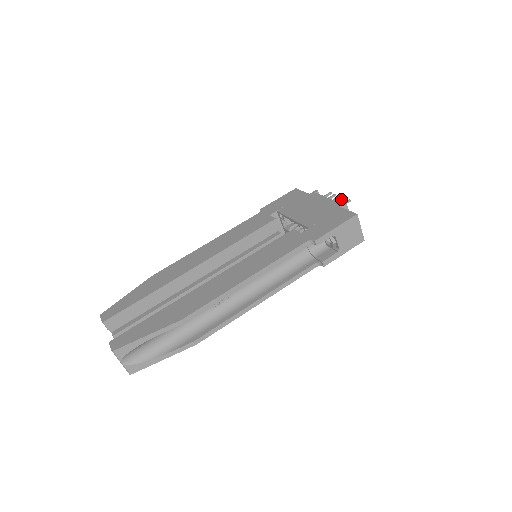
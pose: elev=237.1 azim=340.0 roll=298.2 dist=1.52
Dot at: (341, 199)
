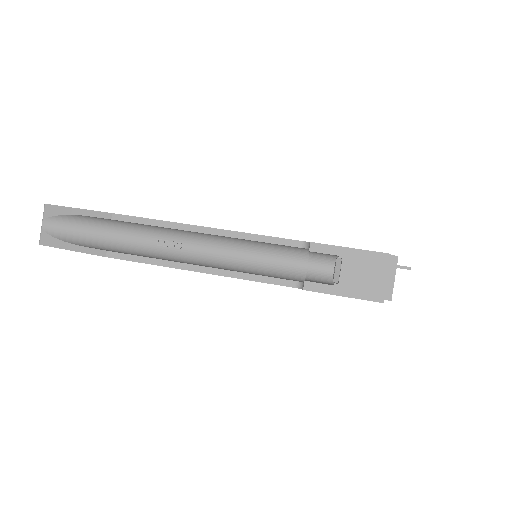
Dot at: occluded
